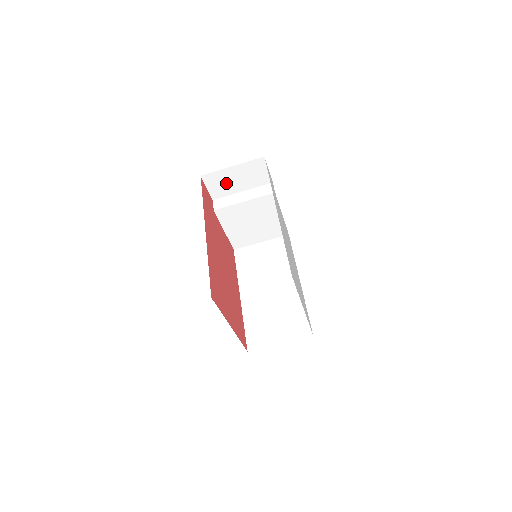
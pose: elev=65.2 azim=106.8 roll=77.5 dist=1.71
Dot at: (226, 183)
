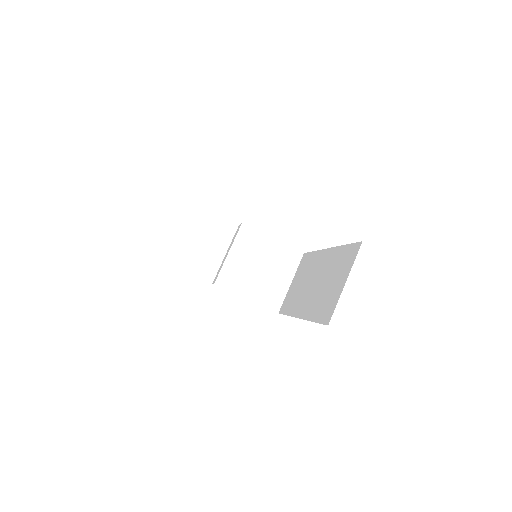
Dot at: (205, 258)
